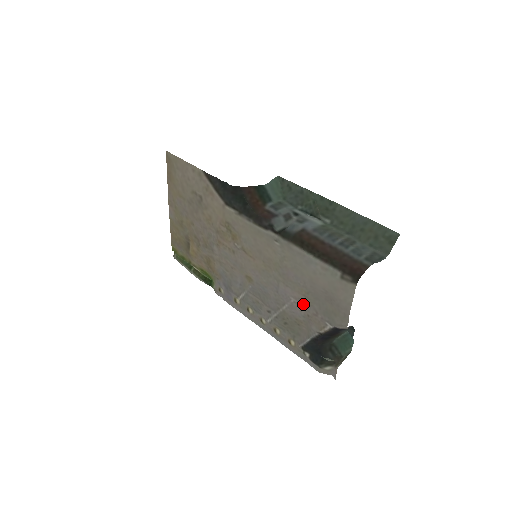
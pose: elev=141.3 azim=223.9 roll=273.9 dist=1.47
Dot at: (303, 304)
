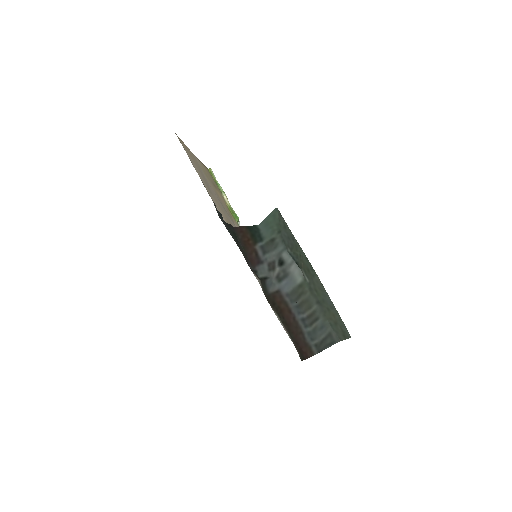
Dot at: occluded
